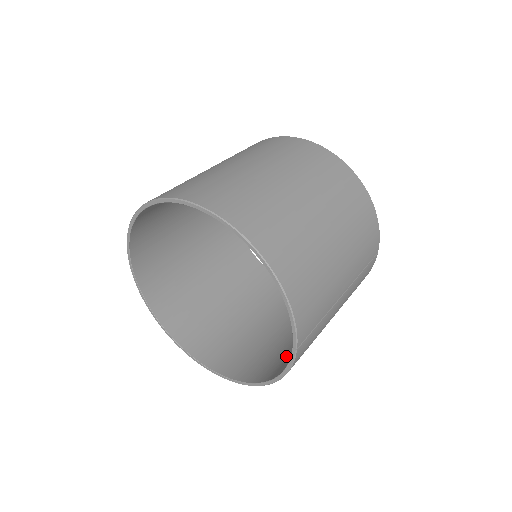
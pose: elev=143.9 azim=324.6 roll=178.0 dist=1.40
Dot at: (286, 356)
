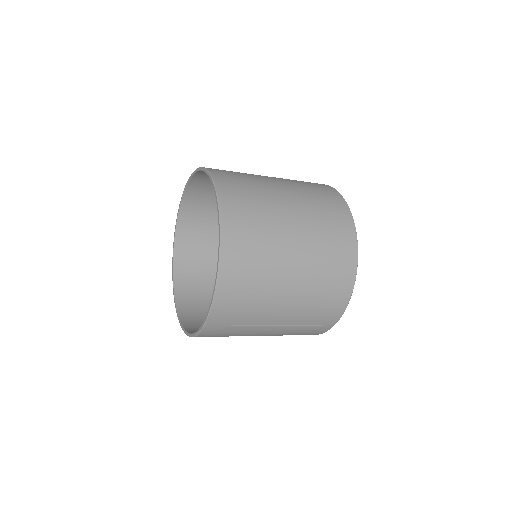
Dot at: occluded
